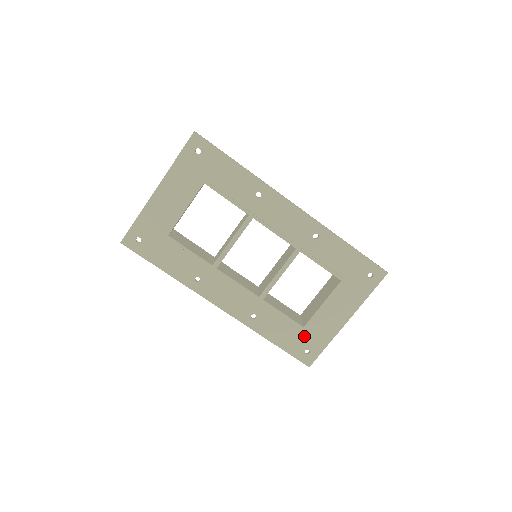
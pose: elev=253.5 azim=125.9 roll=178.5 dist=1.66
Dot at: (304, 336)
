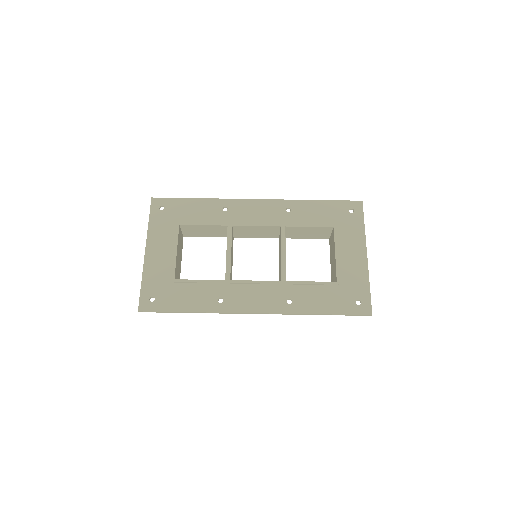
Dot at: (344, 290)
